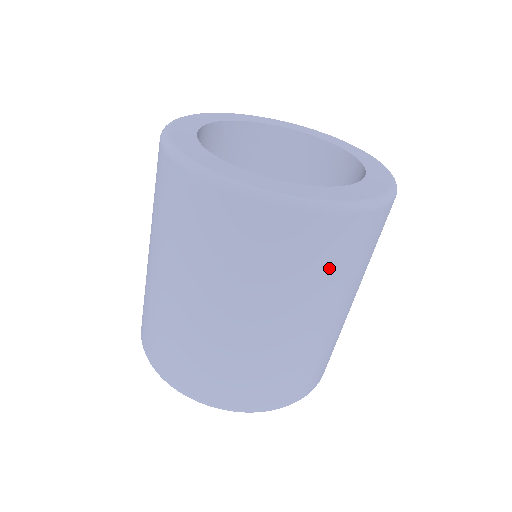
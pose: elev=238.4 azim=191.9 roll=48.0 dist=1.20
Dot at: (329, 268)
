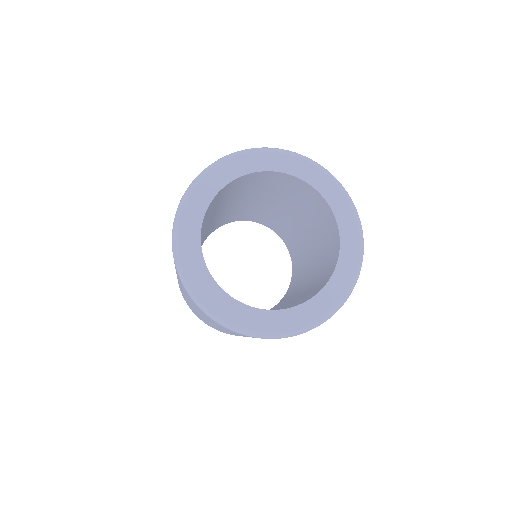
Dot at: occluded
